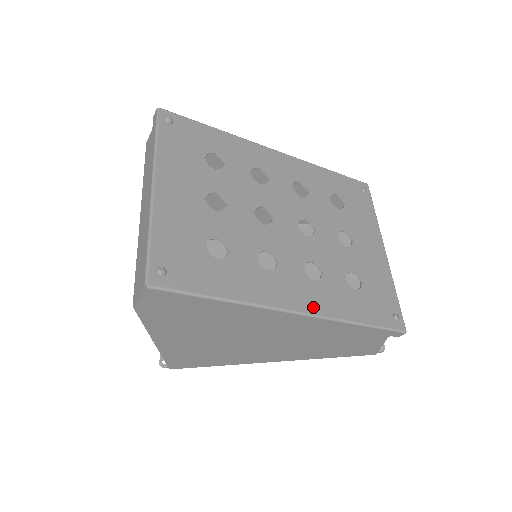
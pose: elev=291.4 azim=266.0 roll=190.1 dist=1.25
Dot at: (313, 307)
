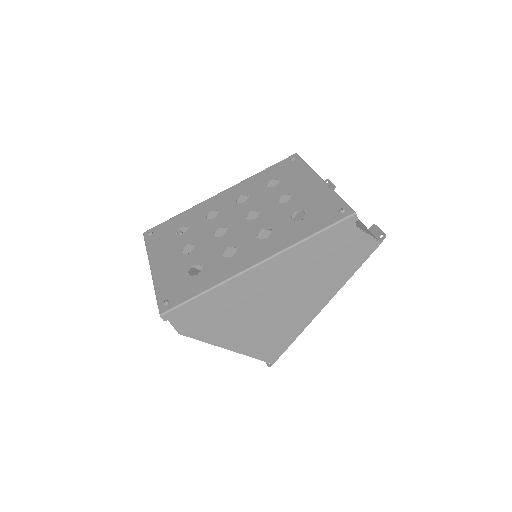
Dot at: (269, 253)
